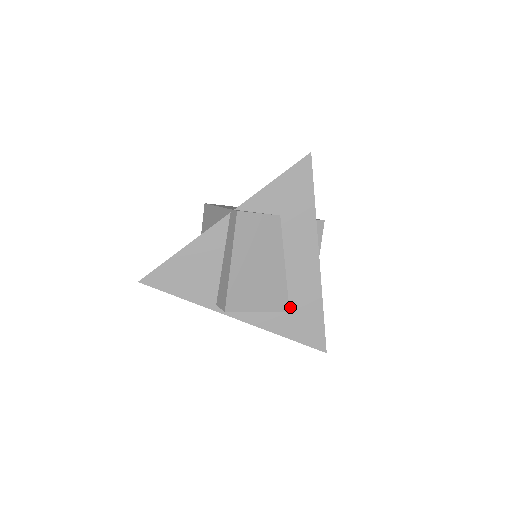
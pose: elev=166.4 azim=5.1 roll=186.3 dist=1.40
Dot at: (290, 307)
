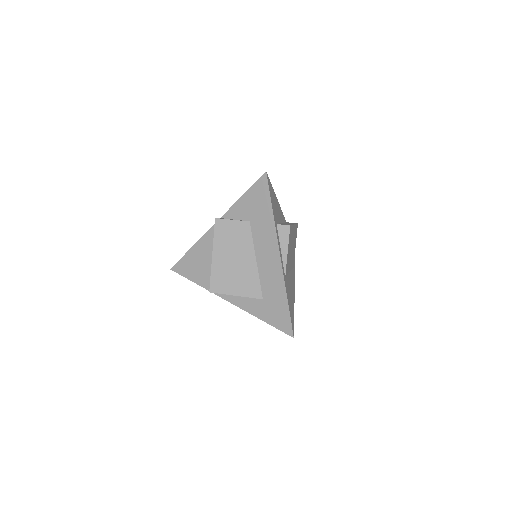
Dot at: (263, 295)
